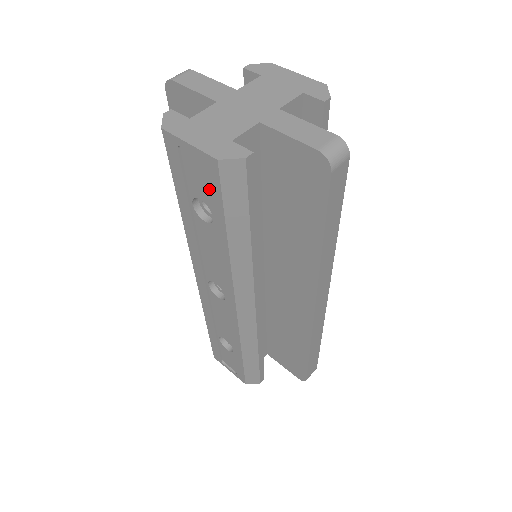
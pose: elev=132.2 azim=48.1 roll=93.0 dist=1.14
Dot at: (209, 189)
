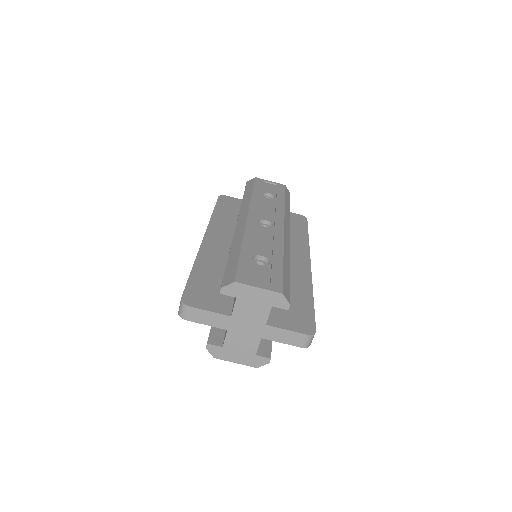
Dot at: occluded
